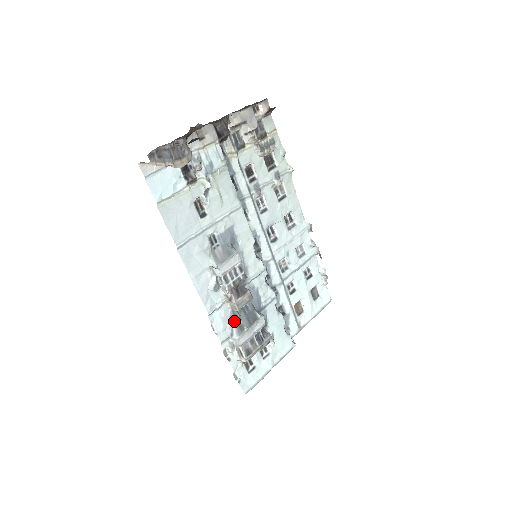
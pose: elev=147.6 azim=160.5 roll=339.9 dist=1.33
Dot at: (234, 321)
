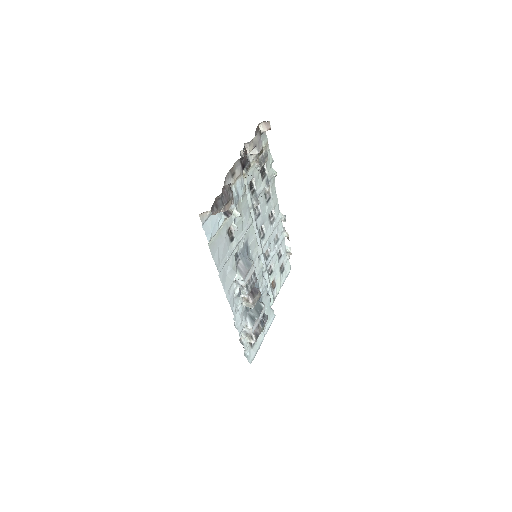
Dot at: (247, 314)
